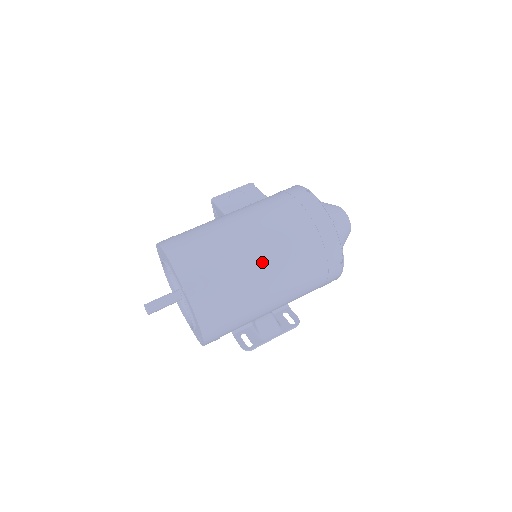
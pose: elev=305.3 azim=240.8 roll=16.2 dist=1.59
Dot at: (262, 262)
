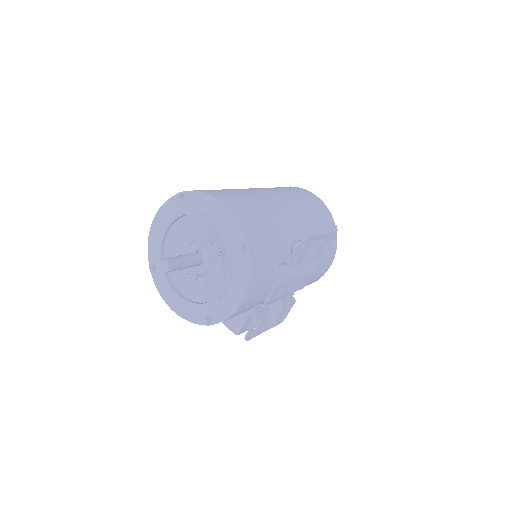
Dot at: occluded
